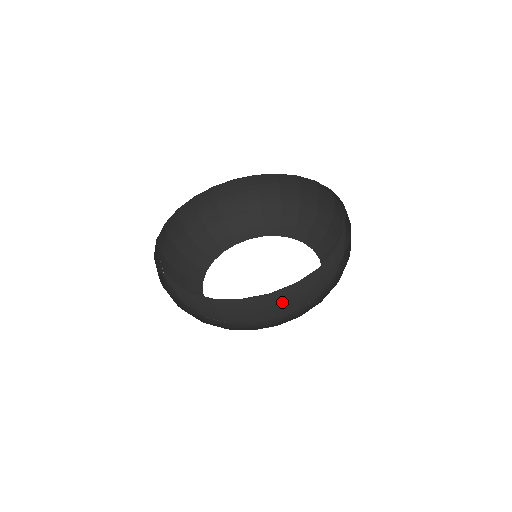
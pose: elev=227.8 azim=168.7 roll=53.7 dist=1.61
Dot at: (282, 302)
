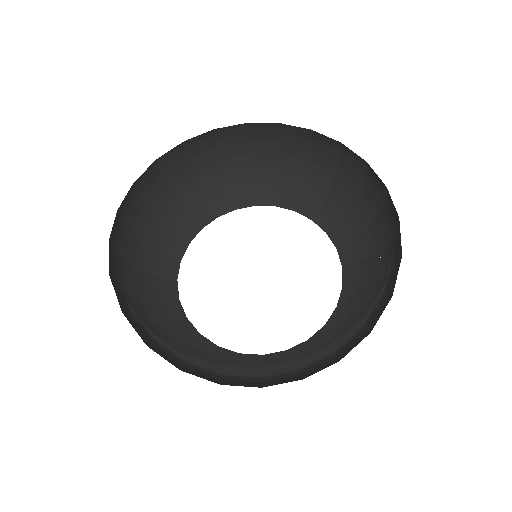
Dot at: (196, 364)
